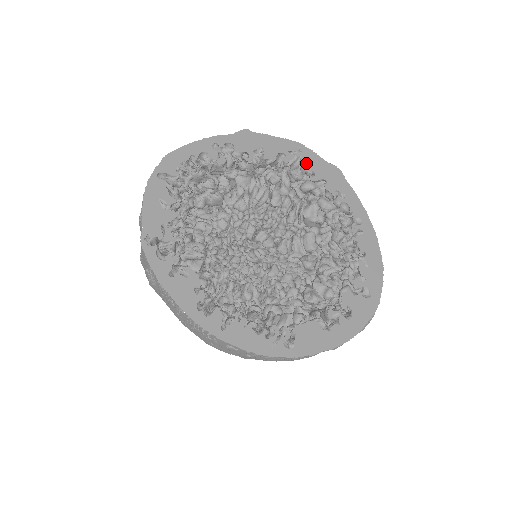
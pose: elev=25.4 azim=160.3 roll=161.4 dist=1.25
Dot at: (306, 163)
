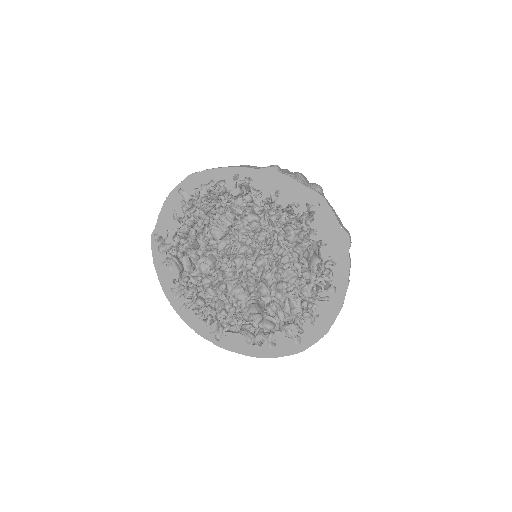
Dot at: (316, 220)
